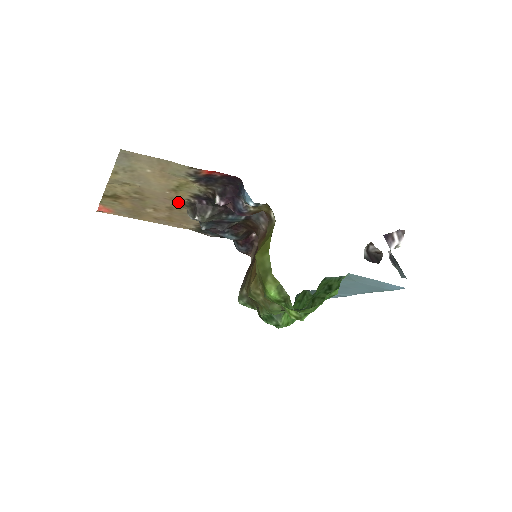
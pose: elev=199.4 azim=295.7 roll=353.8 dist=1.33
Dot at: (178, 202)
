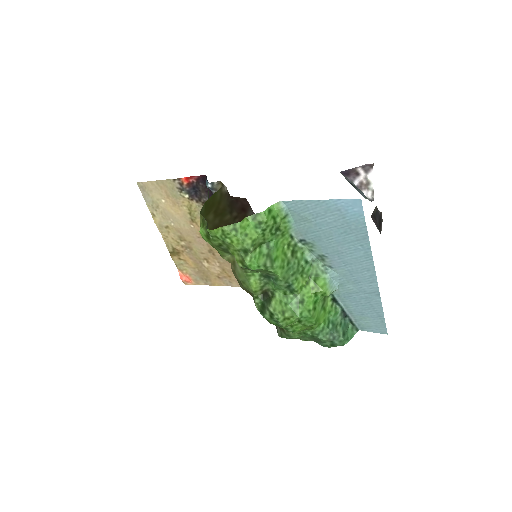
Dot at: occluded
